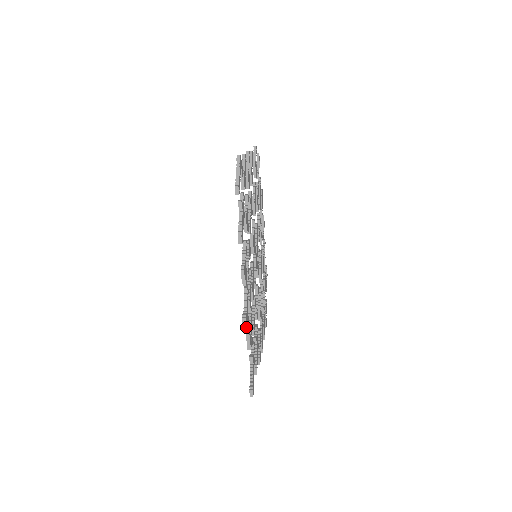
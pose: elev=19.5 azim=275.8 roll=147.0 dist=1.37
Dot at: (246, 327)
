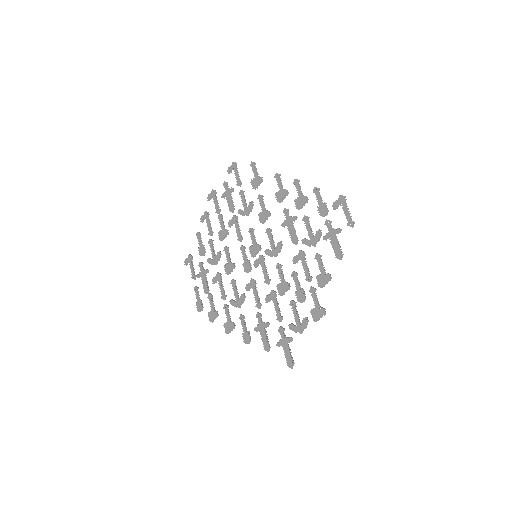
Dot at: occluded
